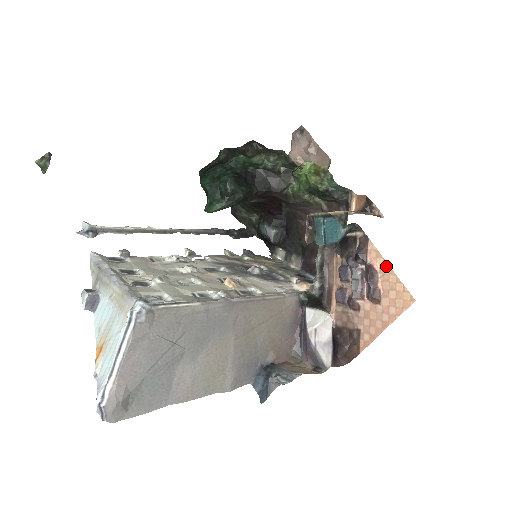
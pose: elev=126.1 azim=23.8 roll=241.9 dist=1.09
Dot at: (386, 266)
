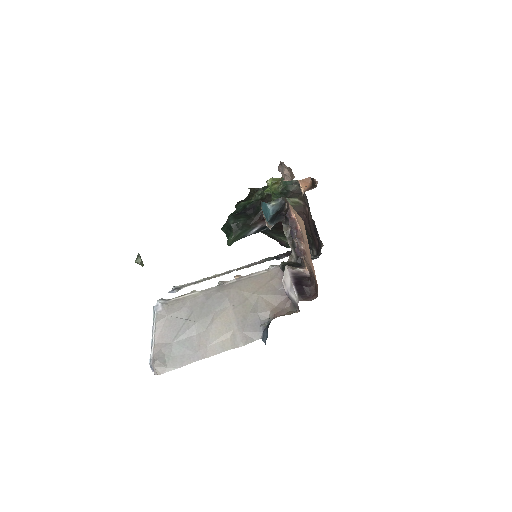
Dot at: (294, 211)
